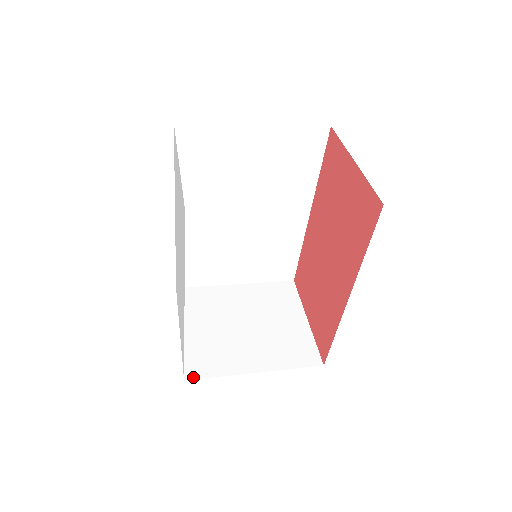
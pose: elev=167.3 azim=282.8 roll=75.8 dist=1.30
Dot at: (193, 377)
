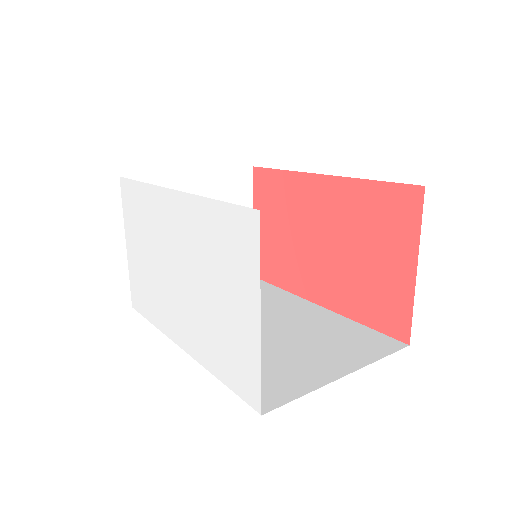
Dot at: occluded
